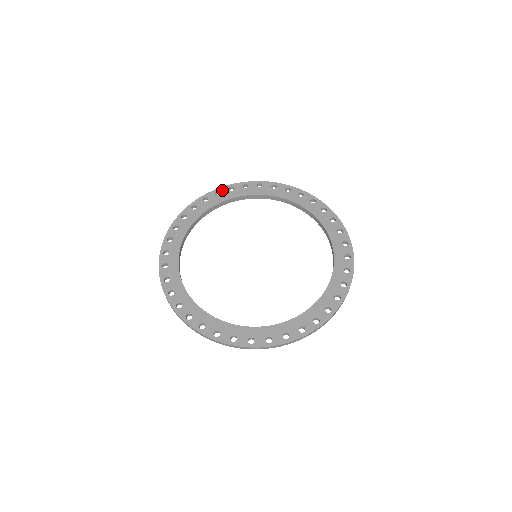
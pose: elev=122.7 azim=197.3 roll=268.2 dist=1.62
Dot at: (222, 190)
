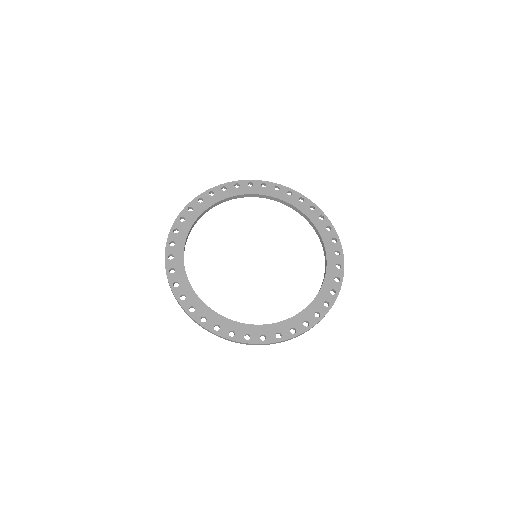
Dot at: (203, 196)
